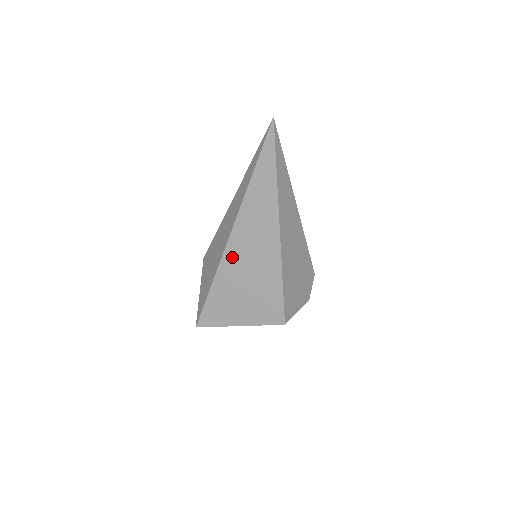
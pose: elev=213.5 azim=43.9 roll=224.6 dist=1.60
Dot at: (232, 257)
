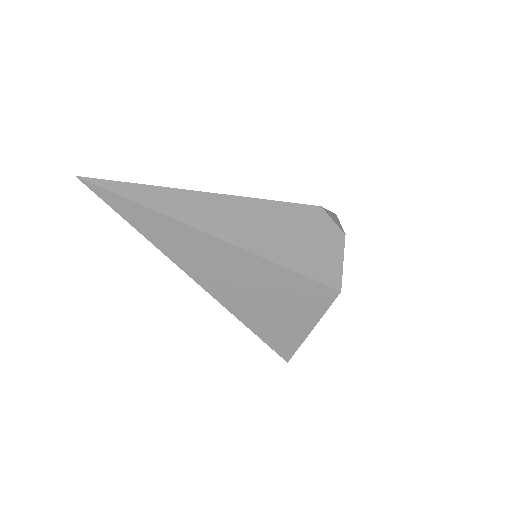
Dot at: (226, 296)
